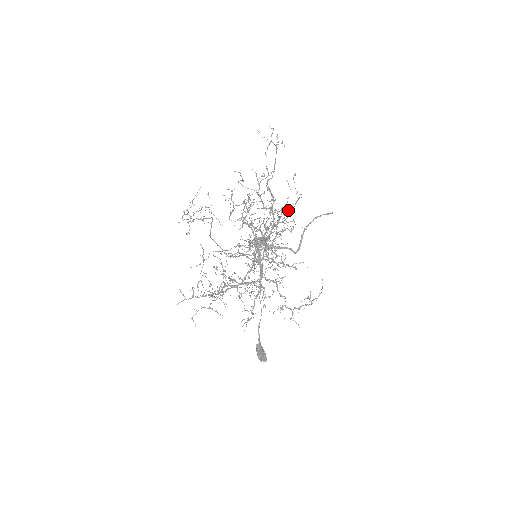
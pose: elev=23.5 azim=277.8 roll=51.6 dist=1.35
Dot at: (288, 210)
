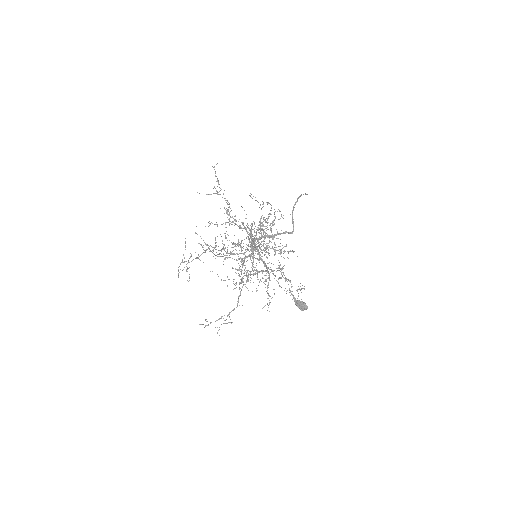
Dot at: occluded
